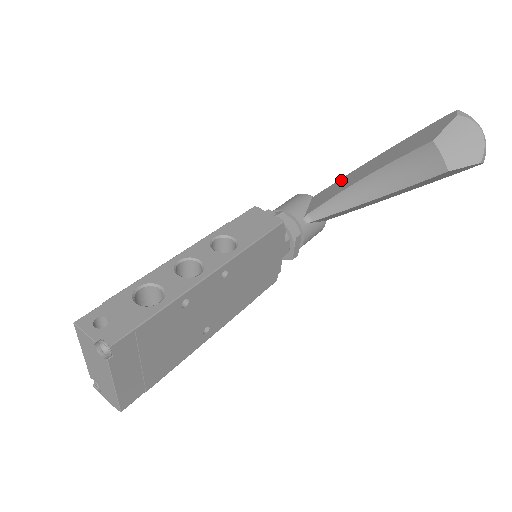
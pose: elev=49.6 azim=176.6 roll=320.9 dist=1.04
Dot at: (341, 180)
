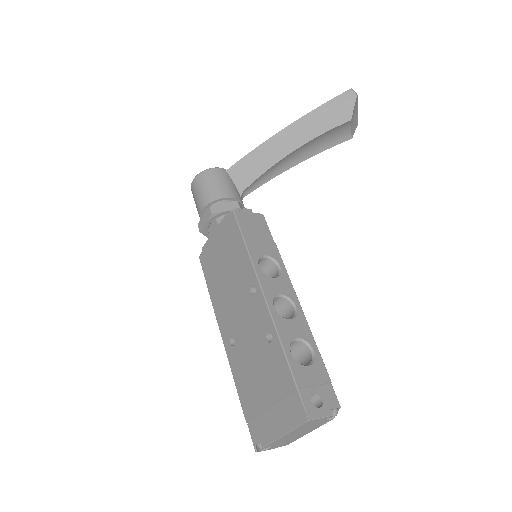
Dot at: (258, 151)
